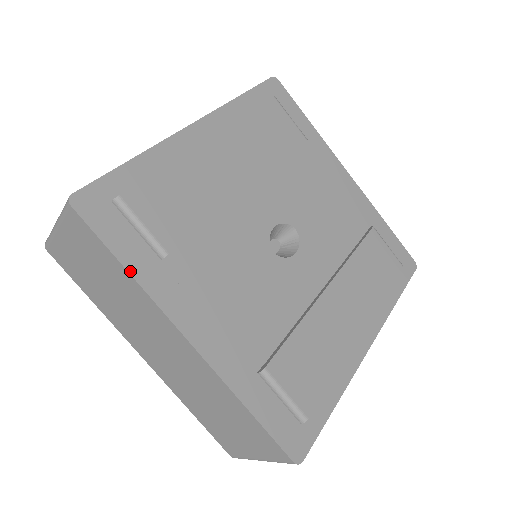
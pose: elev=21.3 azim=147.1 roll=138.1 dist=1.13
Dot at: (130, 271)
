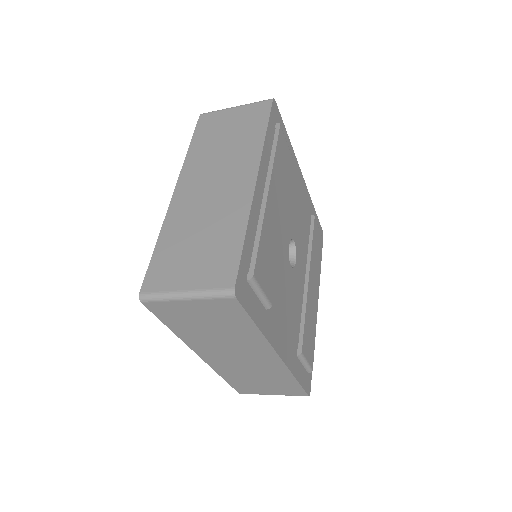
Dot at: (260, 328)
